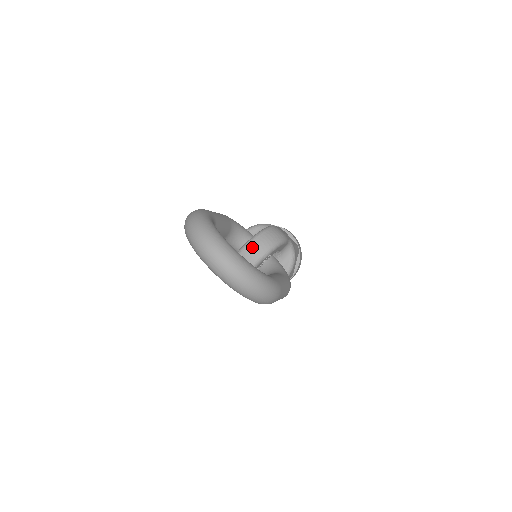
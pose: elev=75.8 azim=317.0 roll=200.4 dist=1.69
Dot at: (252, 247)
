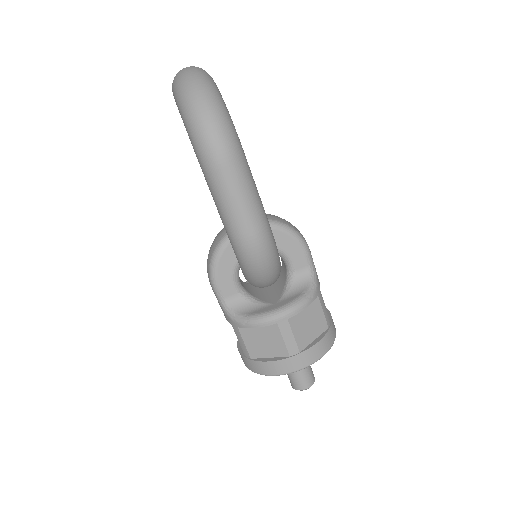
Dot at: occluded
